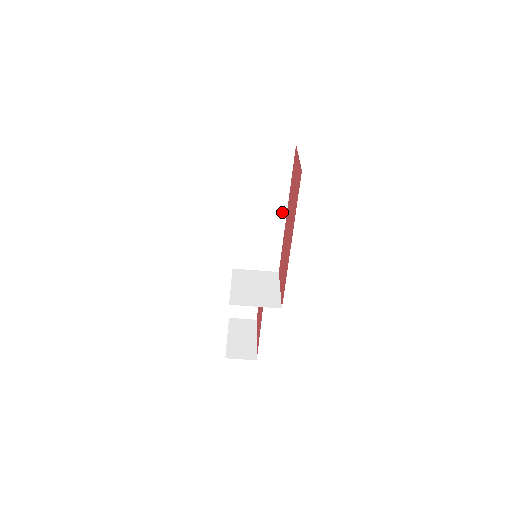
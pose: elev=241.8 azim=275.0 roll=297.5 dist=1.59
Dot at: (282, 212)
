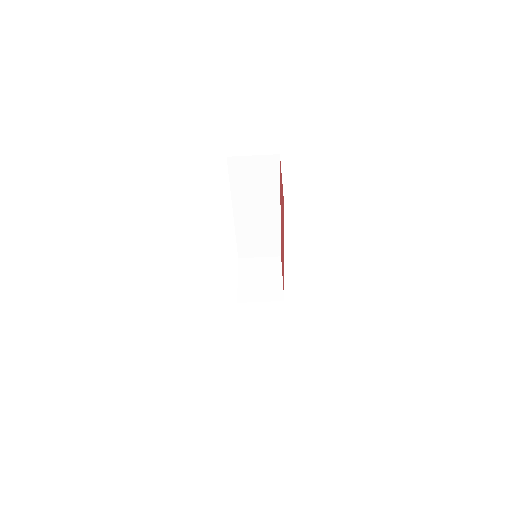
Dot at: (276, 210)
